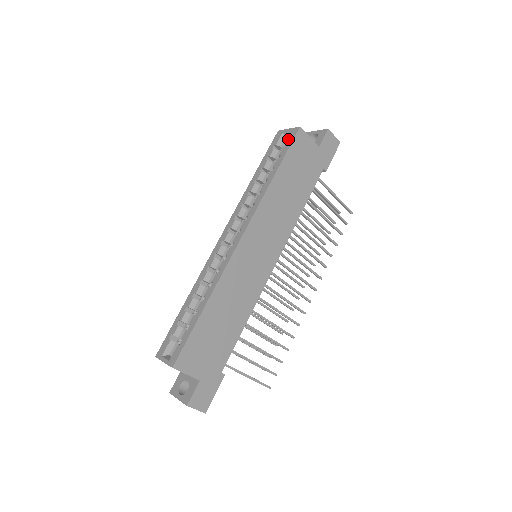
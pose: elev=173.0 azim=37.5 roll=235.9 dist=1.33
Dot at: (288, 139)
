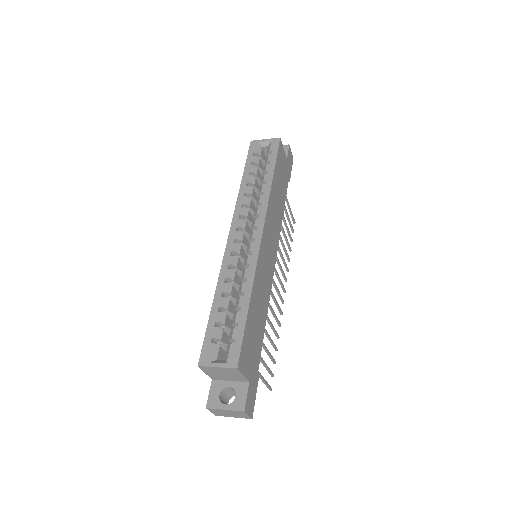
Dot at: (271, 147)
